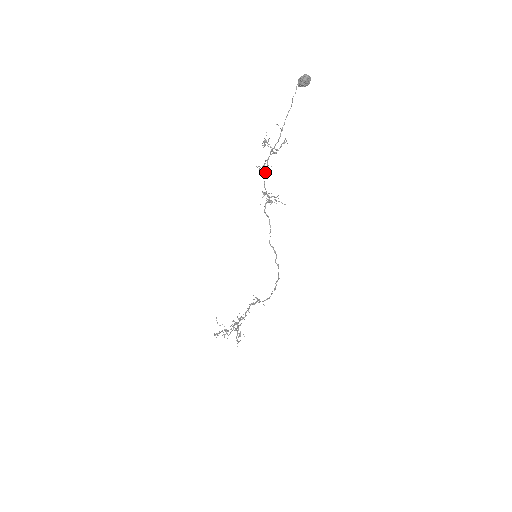
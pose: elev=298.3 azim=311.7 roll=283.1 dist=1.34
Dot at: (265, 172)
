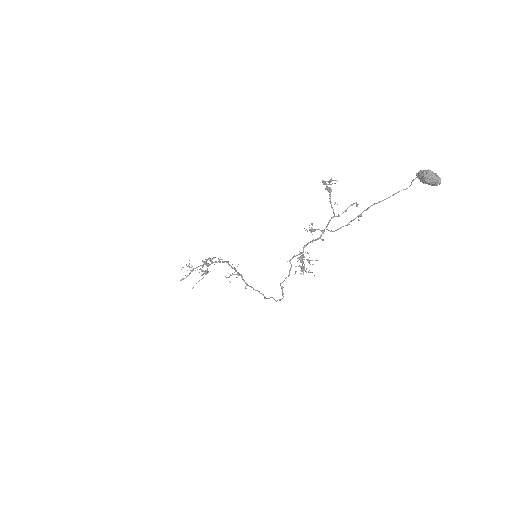
Dot at: (312, 240)
